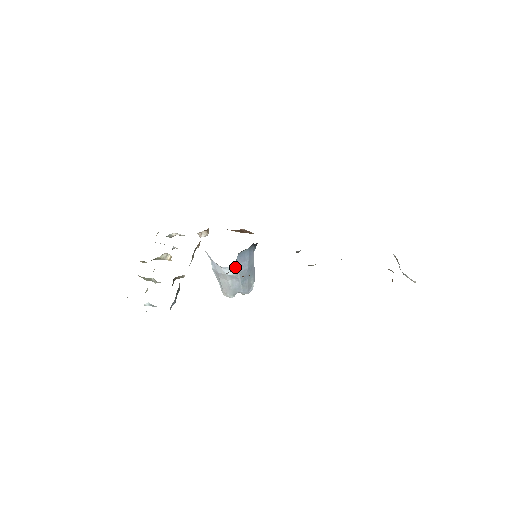
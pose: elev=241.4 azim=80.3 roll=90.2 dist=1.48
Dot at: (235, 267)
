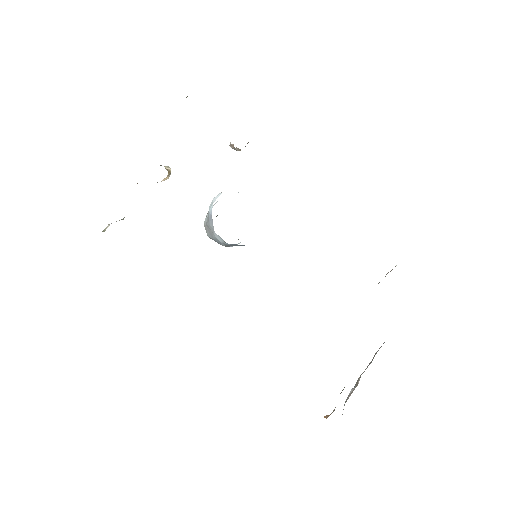
Dot at: occluded
